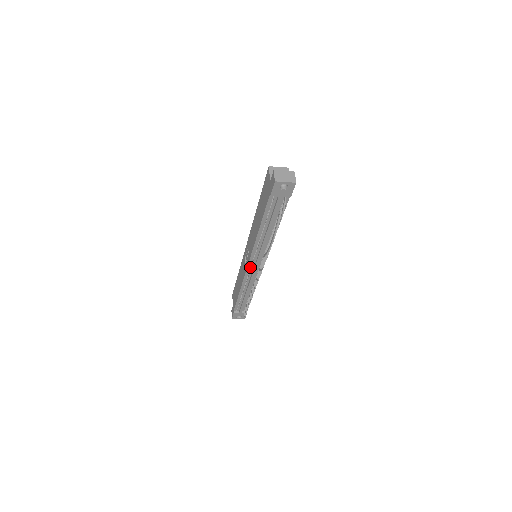
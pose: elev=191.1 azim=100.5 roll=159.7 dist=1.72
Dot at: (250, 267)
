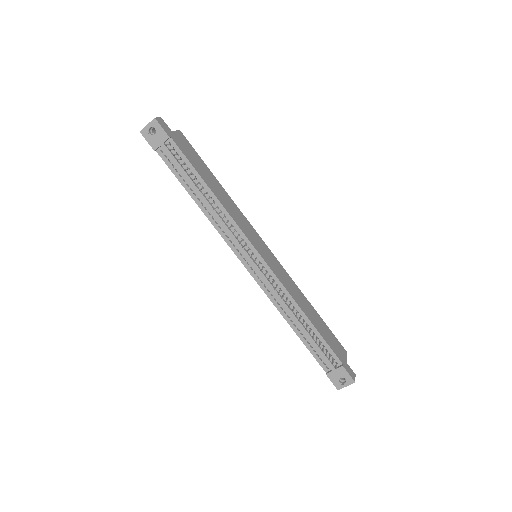
Dot at: (252, 269)
